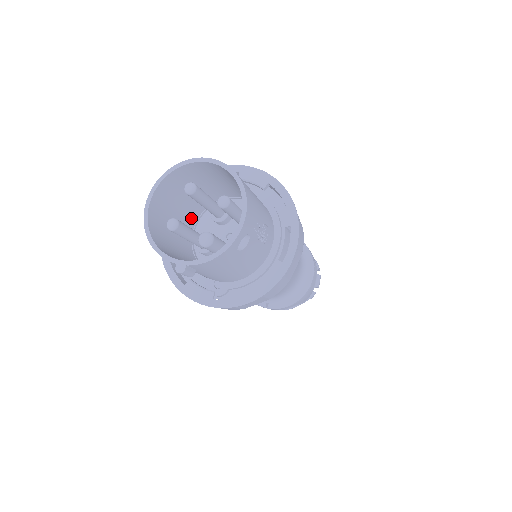
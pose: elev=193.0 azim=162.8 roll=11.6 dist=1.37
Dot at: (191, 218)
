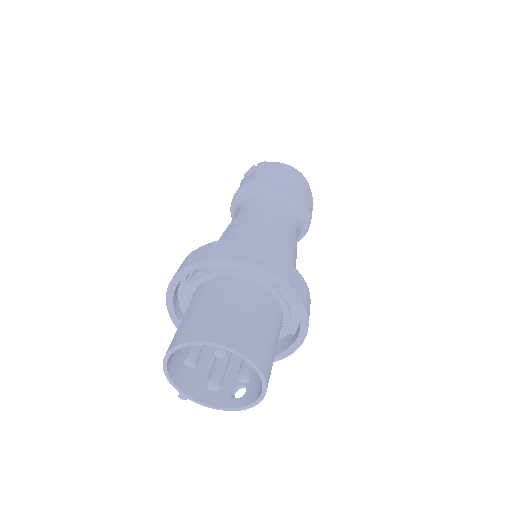
Dot at: occluded
